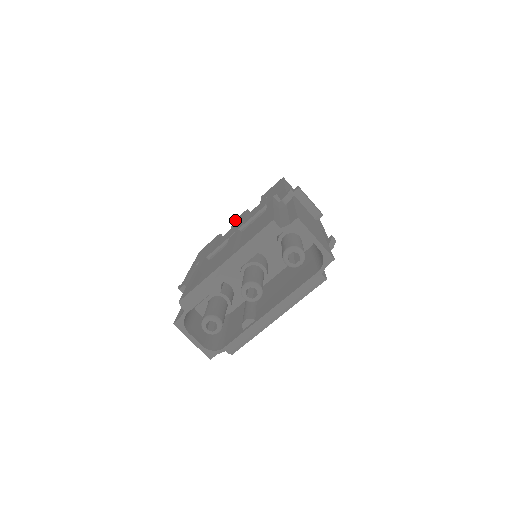
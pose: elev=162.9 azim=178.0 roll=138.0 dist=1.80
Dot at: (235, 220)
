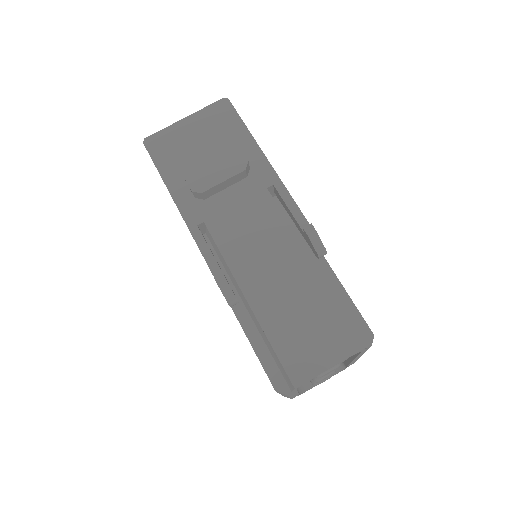
Dot at: occluded
